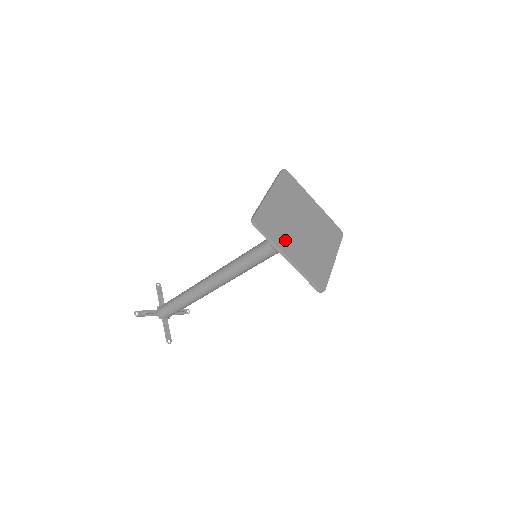
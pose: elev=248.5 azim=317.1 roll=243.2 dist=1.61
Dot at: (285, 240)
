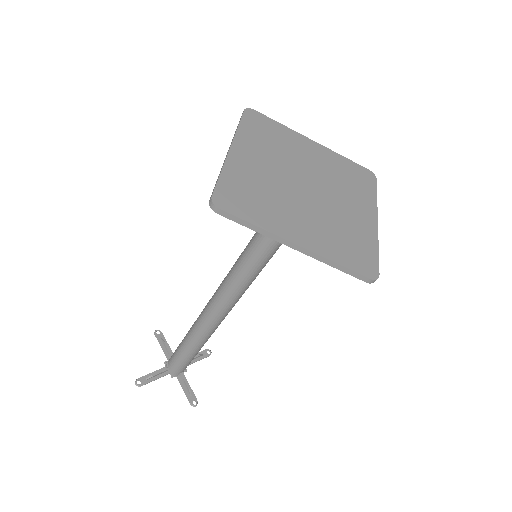
Dot at: (281, 217)
